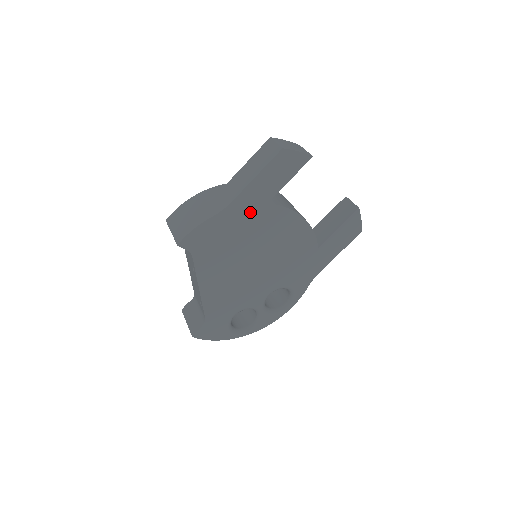
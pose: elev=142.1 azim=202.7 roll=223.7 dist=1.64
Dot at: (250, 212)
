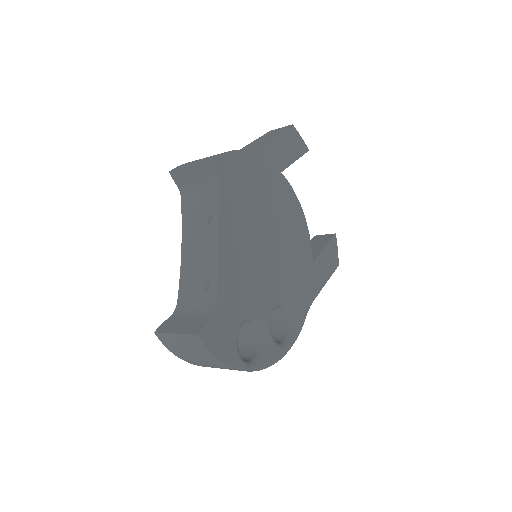
Dot at: (269, 171)
